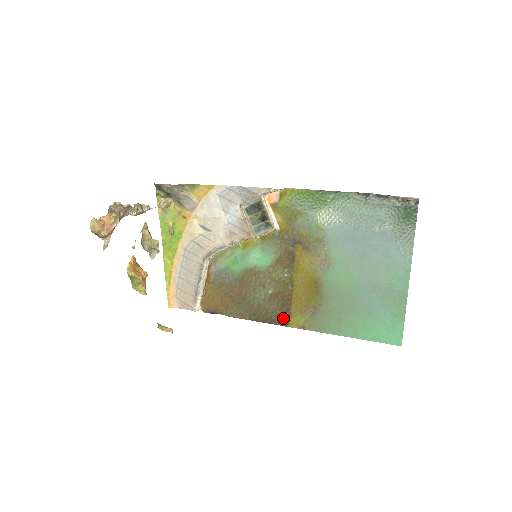
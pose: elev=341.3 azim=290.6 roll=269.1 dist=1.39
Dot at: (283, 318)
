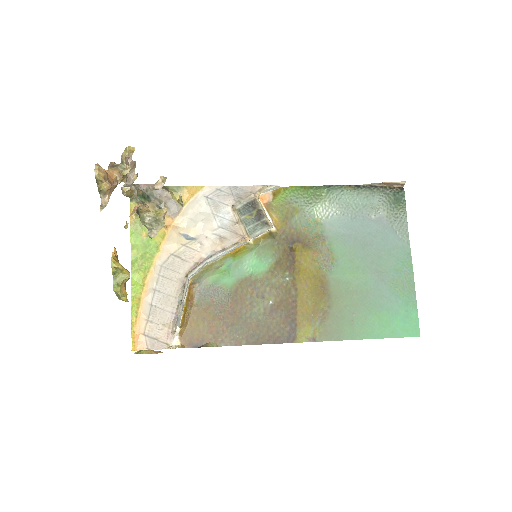
Dot at: (289, 332)
